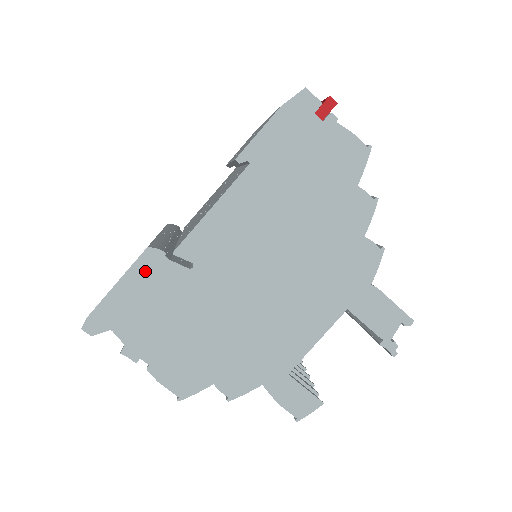
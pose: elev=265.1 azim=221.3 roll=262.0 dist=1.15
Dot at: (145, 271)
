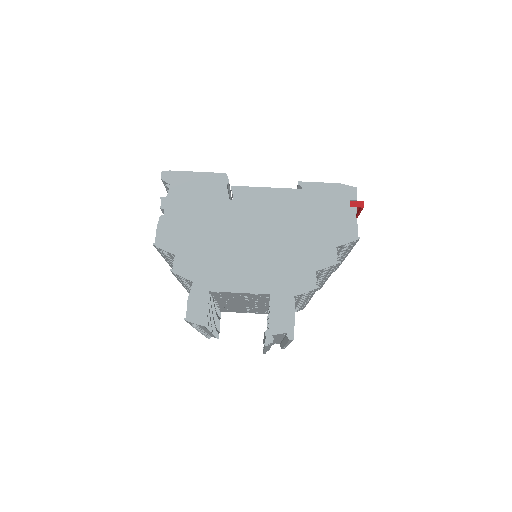
Dot at: (213, 180)
